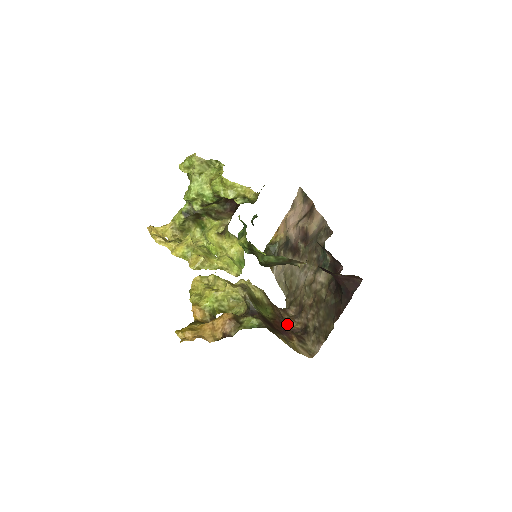
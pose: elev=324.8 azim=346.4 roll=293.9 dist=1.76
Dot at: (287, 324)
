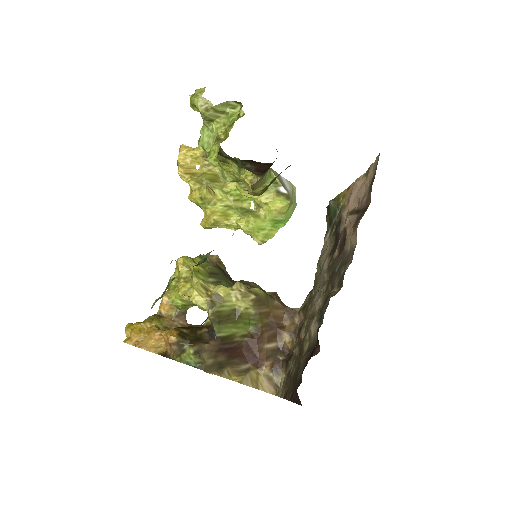
Dot at: (278, 337)
